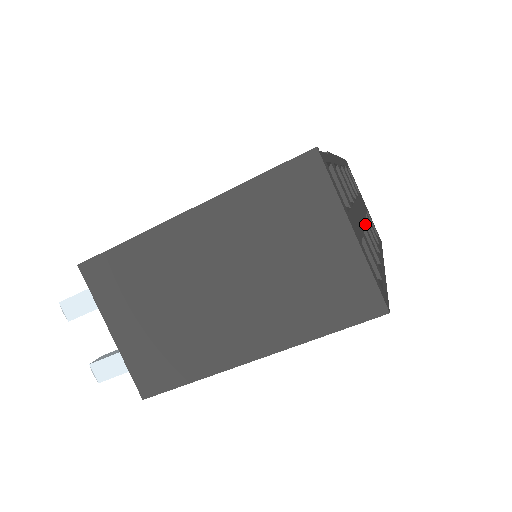
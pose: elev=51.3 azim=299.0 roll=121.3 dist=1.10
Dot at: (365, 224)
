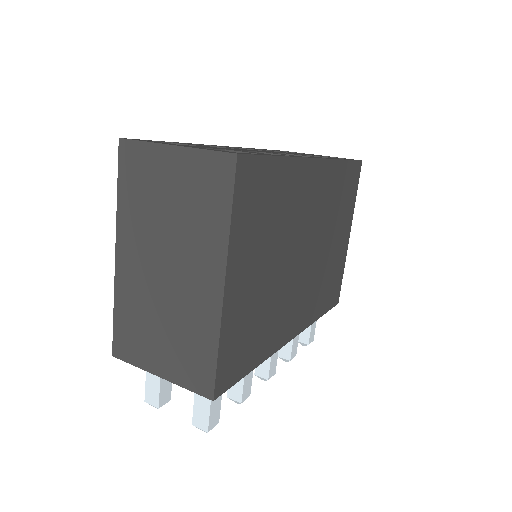
Dot at: occluded
